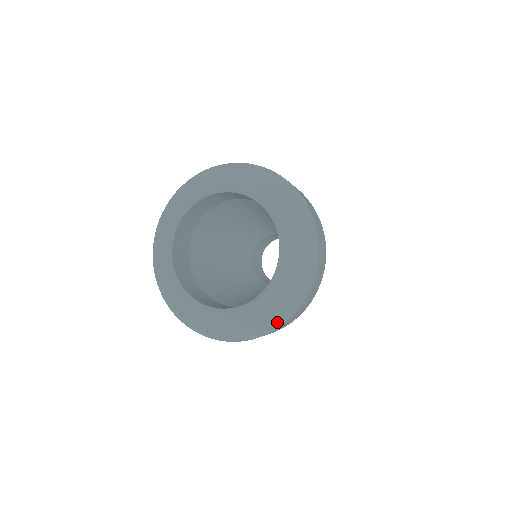
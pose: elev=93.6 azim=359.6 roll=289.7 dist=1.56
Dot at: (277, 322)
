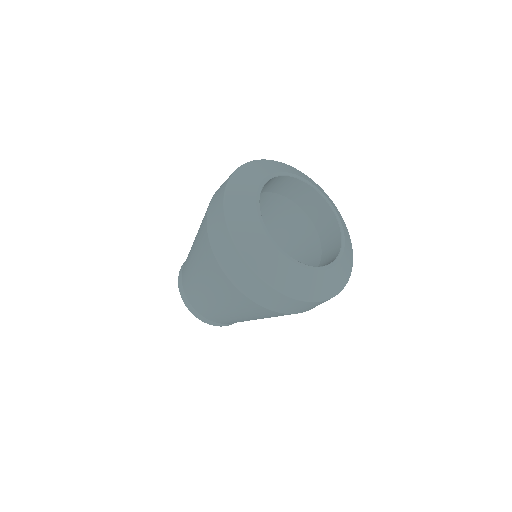
Dot at: (323, 296)
